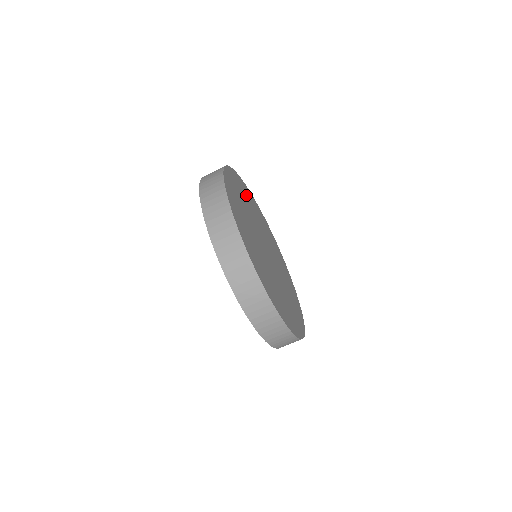
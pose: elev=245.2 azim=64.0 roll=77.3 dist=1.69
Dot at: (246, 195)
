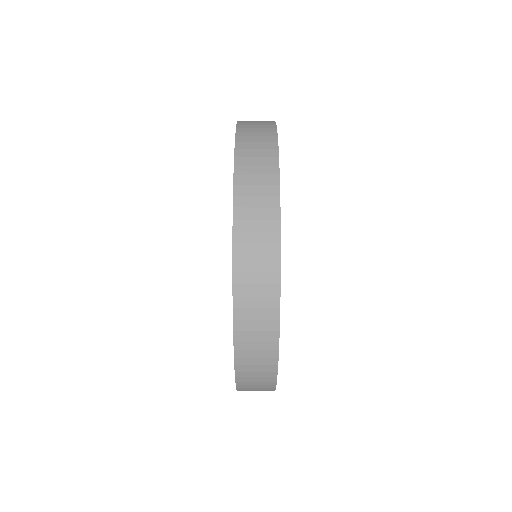
Dot at: occluded
